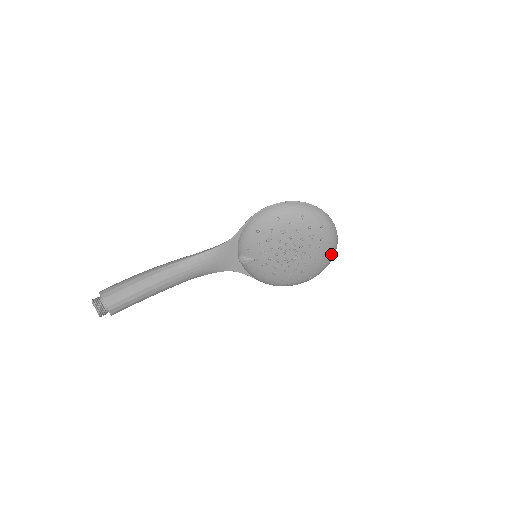
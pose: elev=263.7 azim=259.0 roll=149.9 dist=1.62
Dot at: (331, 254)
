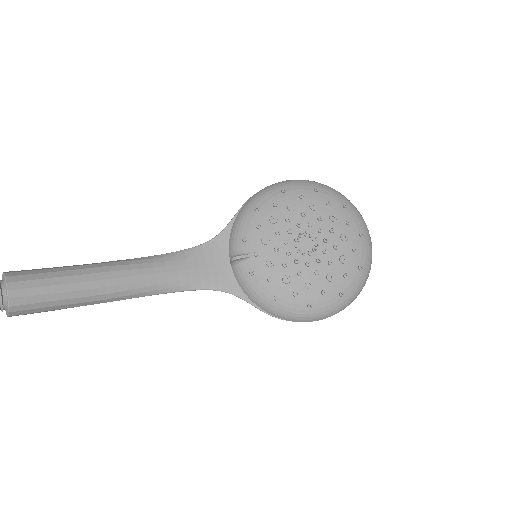
Dot at: (366, 255)
